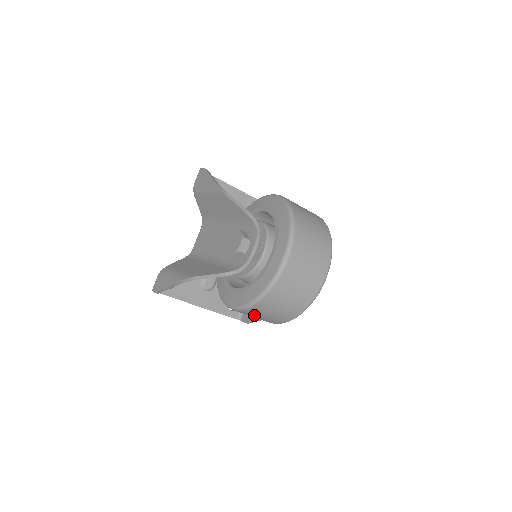
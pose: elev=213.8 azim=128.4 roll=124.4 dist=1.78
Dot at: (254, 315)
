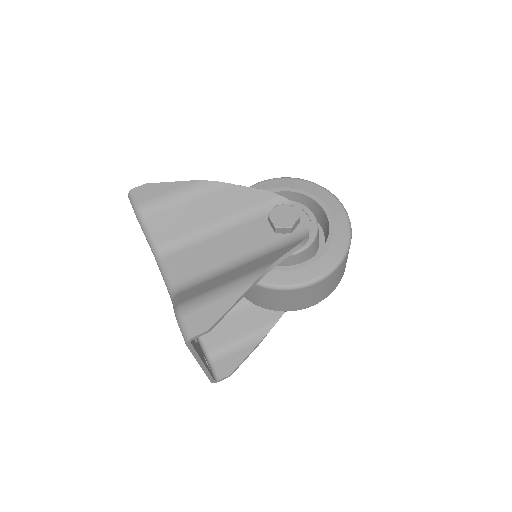
Dot at: (331, 281)
